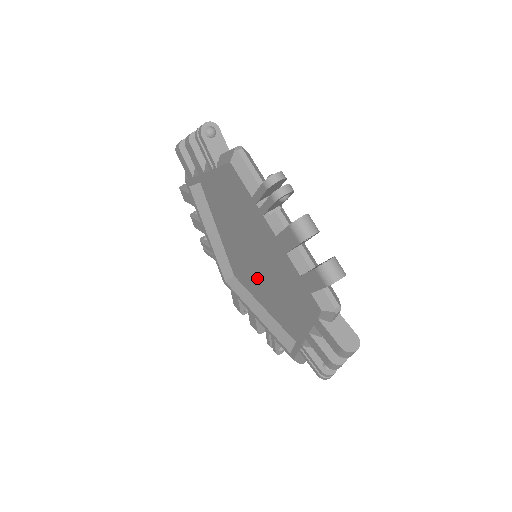
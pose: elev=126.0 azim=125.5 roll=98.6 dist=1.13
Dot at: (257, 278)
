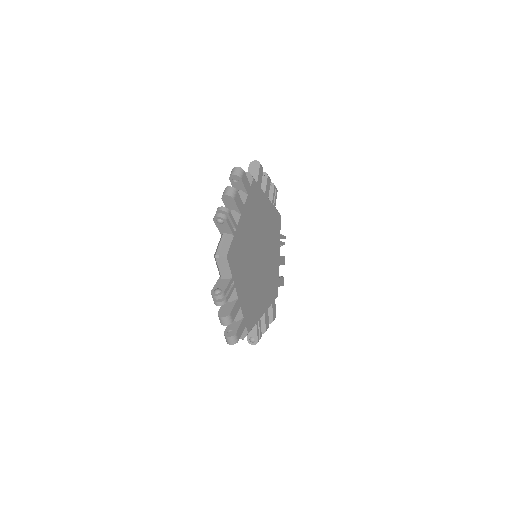
Dot at: occluded
